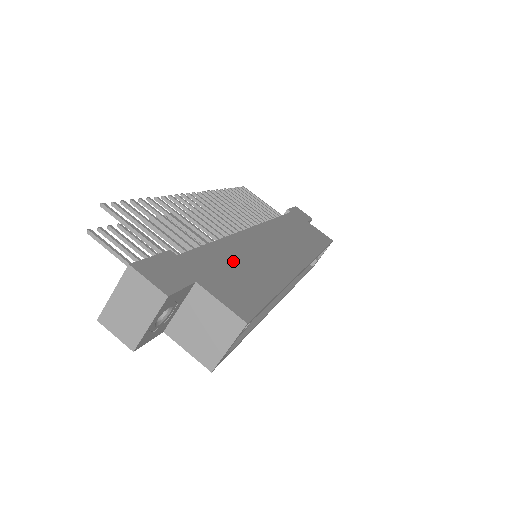
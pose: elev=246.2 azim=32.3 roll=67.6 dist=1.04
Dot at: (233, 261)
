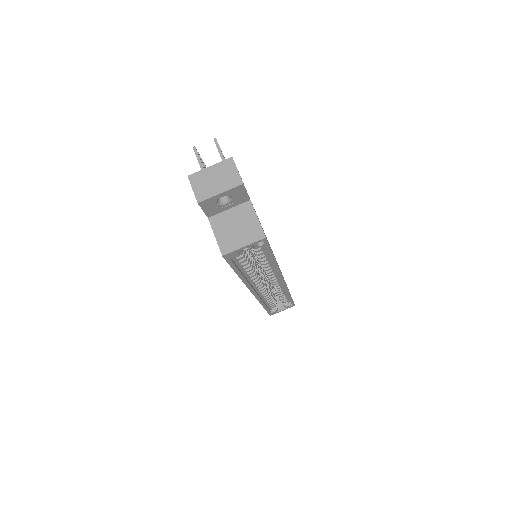
Dot at: occluded
